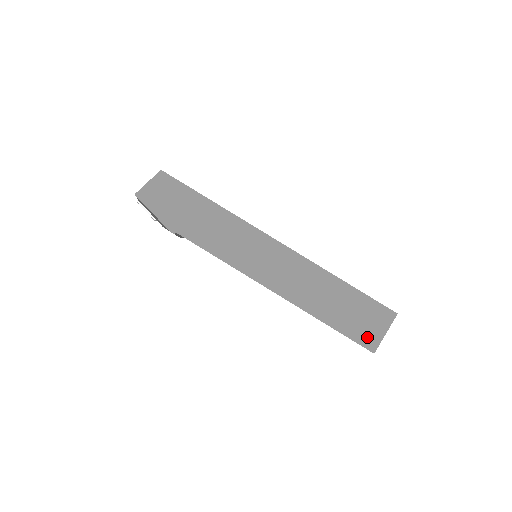
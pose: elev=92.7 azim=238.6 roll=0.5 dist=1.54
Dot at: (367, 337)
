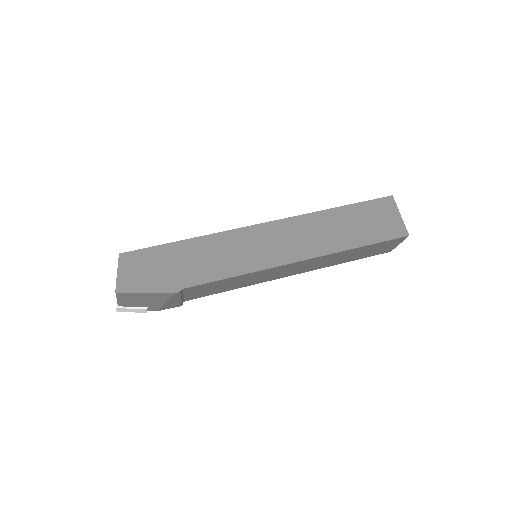
Dot at: (393, 229)
